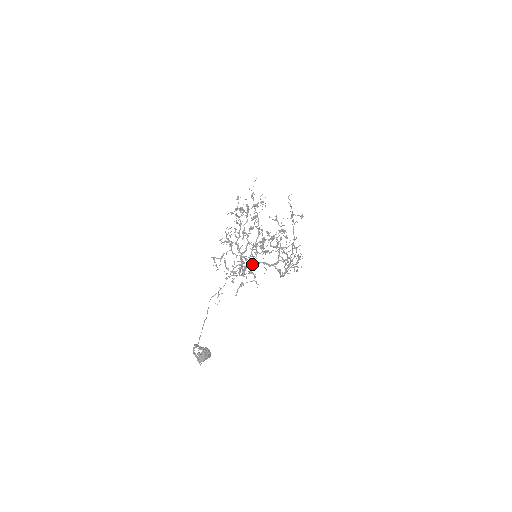
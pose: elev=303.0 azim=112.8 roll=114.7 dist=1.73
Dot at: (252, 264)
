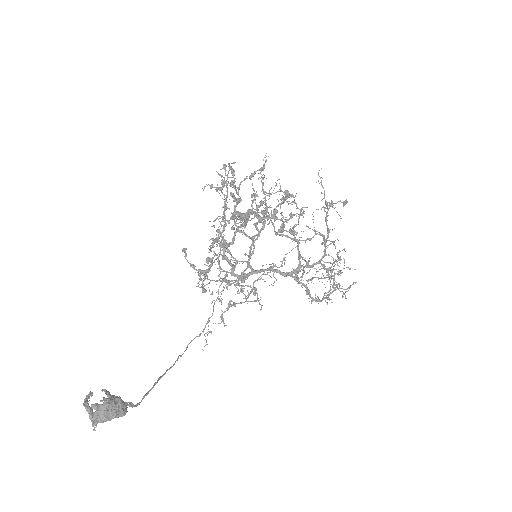
Dot at: (251, 272)
